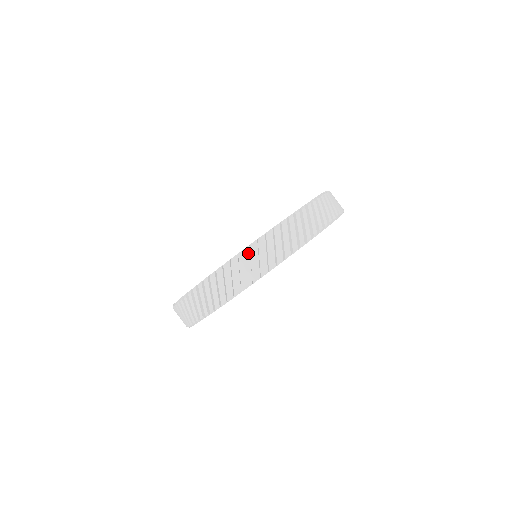
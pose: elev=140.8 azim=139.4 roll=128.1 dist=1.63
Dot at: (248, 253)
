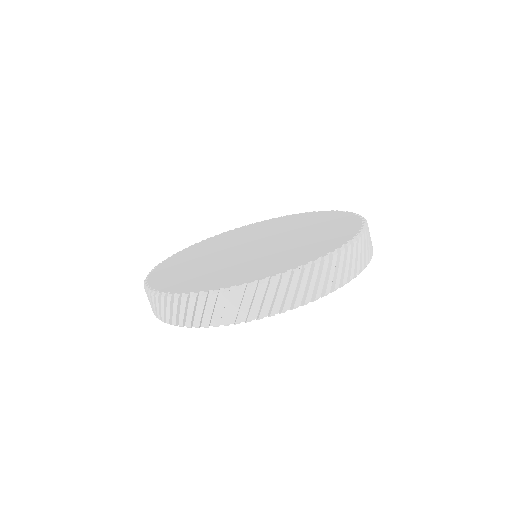
Dot at: occluded
